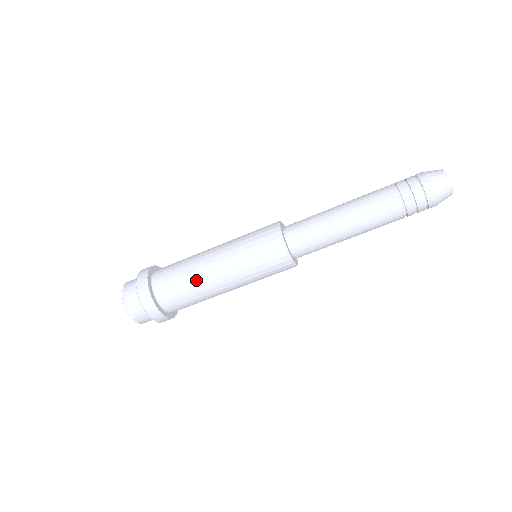
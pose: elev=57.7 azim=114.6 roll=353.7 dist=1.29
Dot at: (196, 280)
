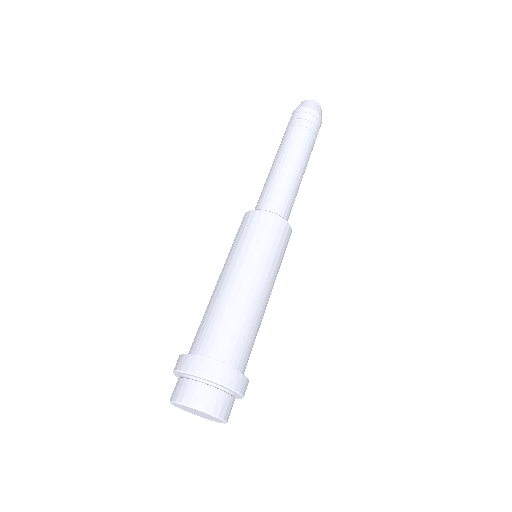
Dot at: (213, 302)
